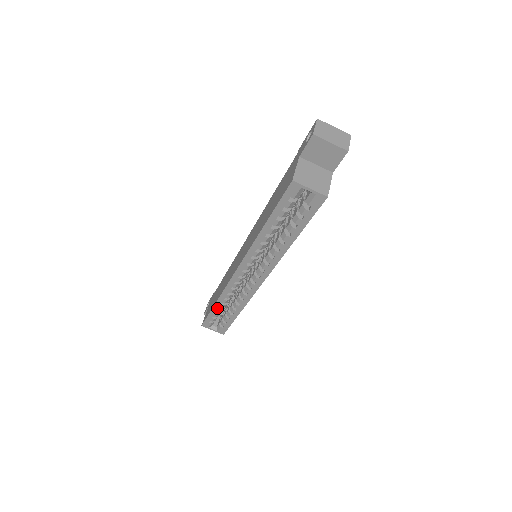
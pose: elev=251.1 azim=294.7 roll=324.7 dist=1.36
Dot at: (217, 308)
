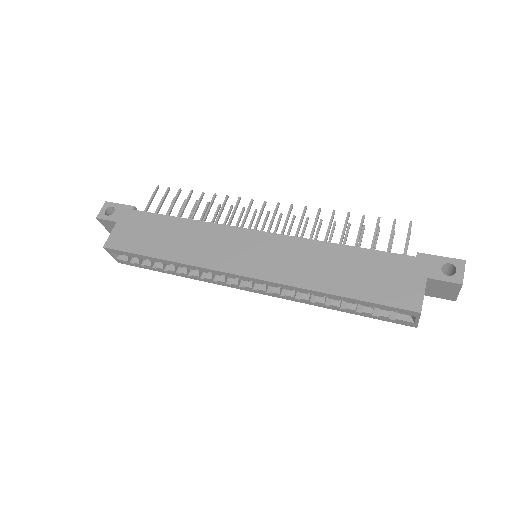
Dot at: (157, 260)
